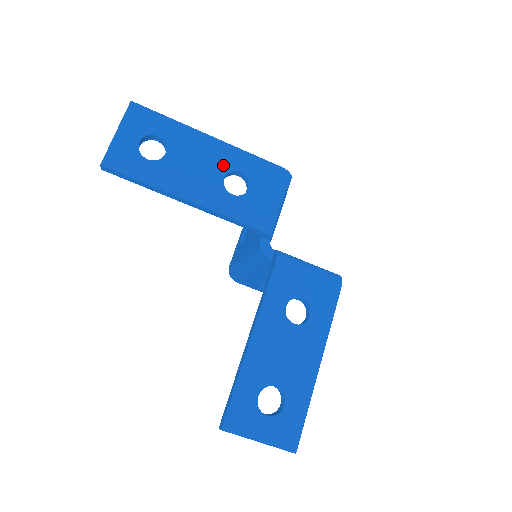
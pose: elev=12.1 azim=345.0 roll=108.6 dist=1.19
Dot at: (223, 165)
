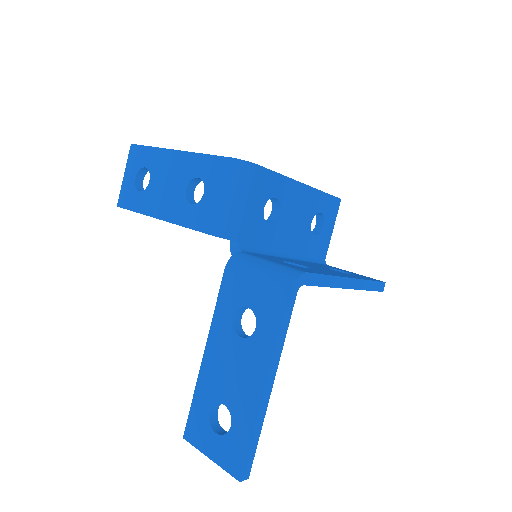
Dot at: (185, 176)
